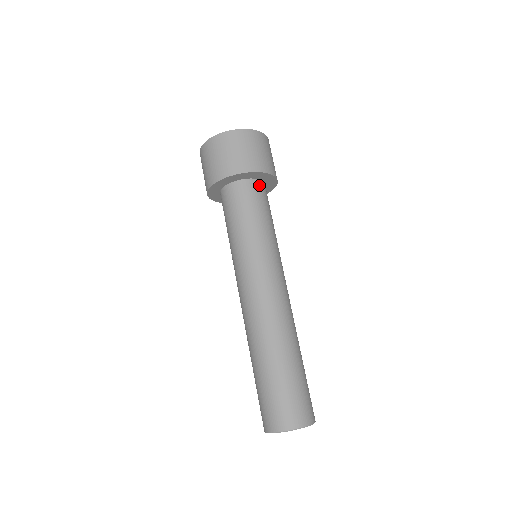
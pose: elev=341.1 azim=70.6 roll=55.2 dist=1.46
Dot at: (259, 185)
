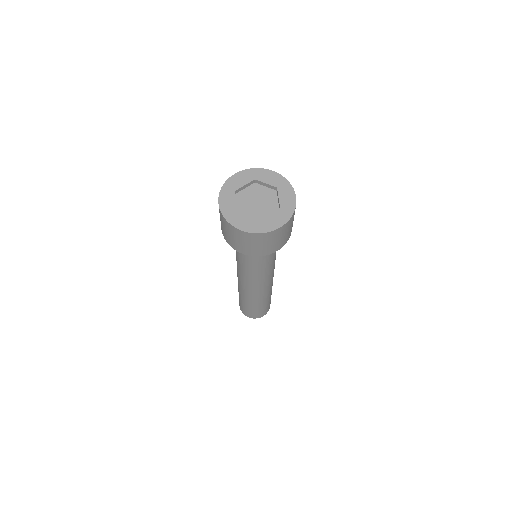
Dot at: occluded
